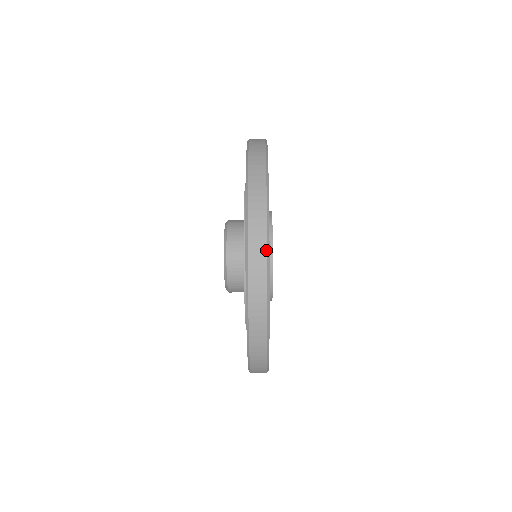
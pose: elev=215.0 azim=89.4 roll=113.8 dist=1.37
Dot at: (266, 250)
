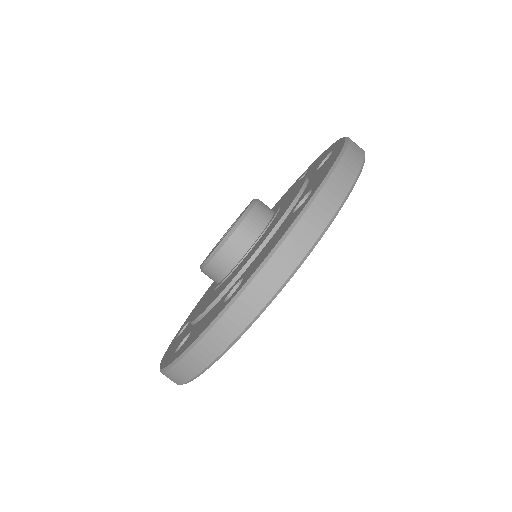
Dot at: (364, 152)
